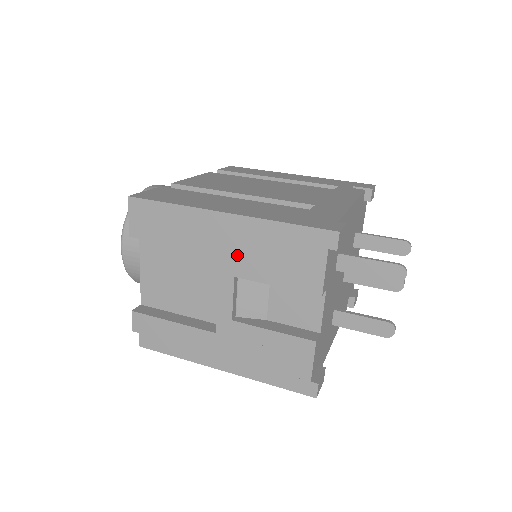
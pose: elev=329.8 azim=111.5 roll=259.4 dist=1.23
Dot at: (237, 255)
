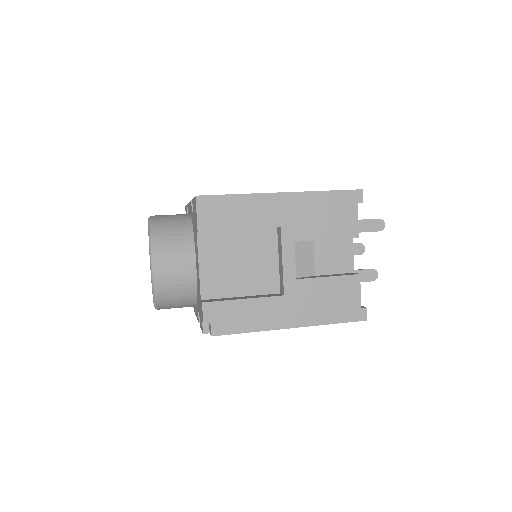
Dot at: (295, 223)
